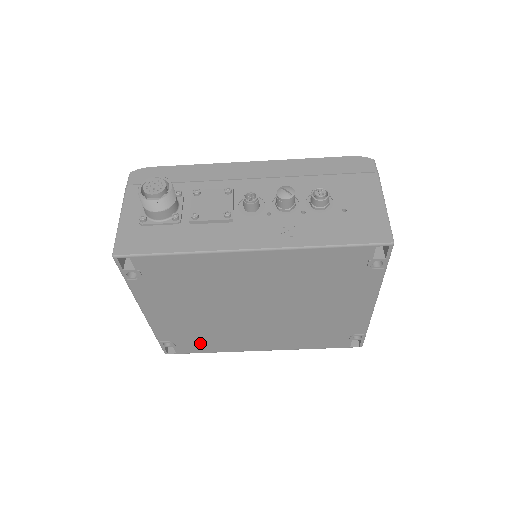
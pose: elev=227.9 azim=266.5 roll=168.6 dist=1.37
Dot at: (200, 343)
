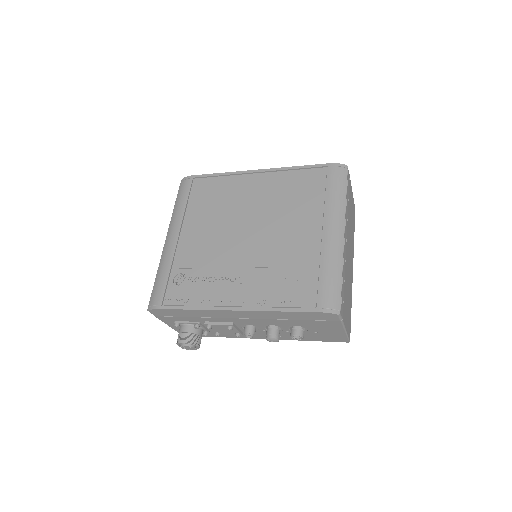
Dot at: occluded
